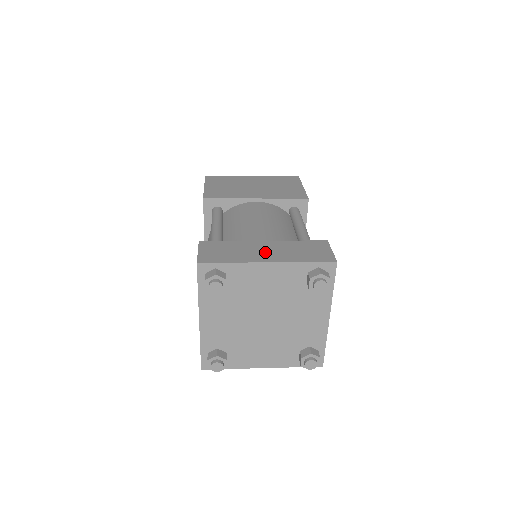
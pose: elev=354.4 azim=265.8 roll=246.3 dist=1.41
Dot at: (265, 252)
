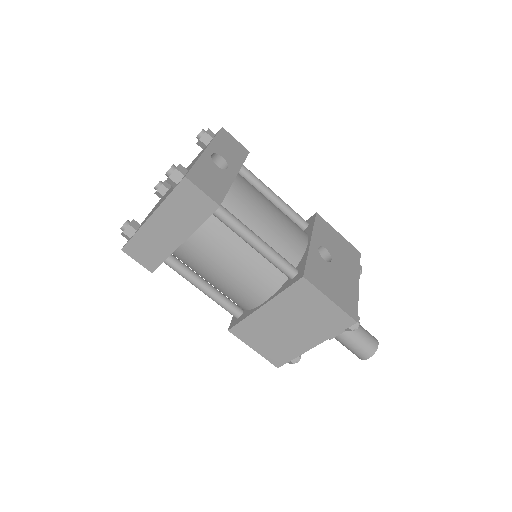
Dot at: occluded
